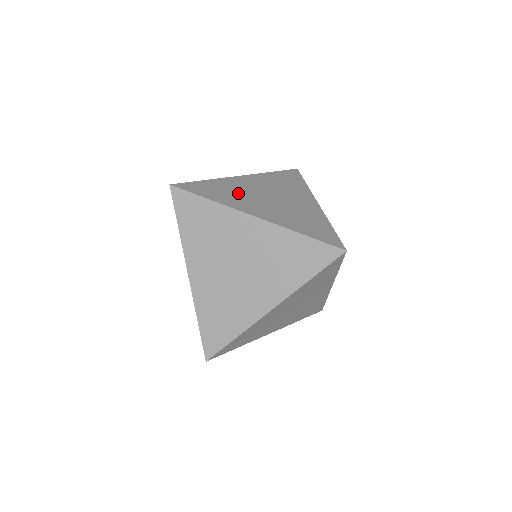
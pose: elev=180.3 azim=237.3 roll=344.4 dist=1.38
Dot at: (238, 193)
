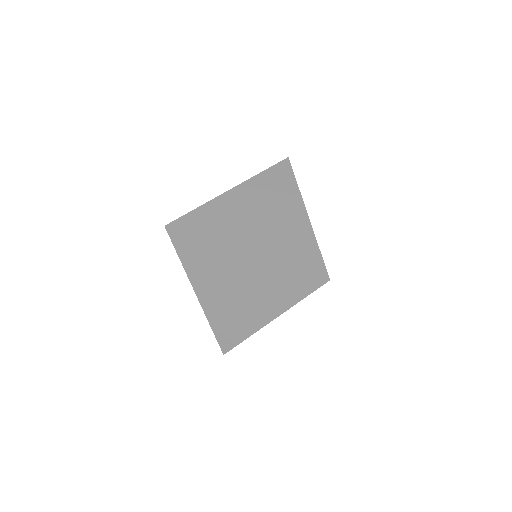
Dot at: (229, 220)
